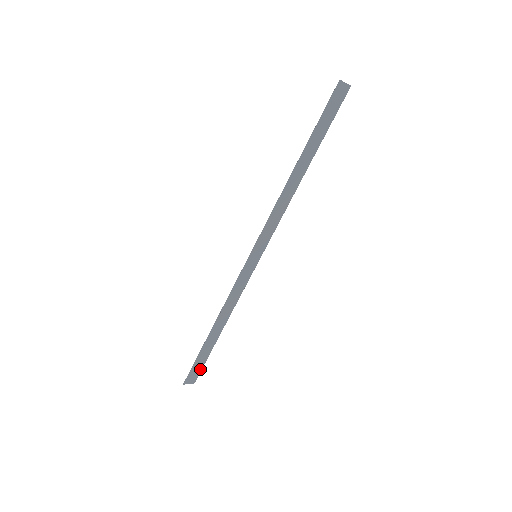
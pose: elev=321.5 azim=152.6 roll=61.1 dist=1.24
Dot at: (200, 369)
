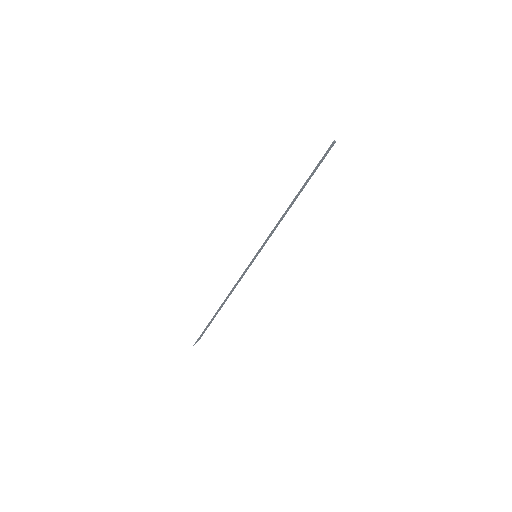
Dot at: (204, 332)
